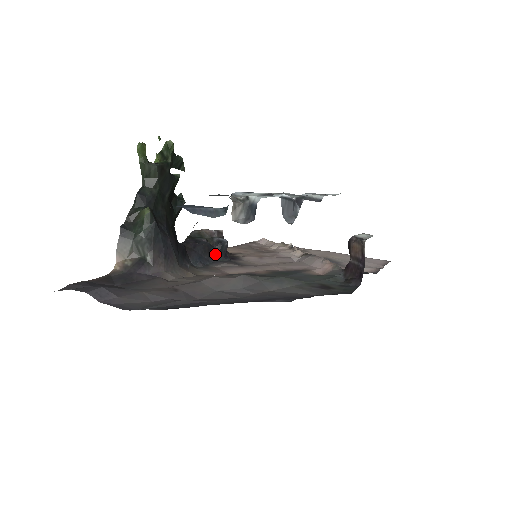
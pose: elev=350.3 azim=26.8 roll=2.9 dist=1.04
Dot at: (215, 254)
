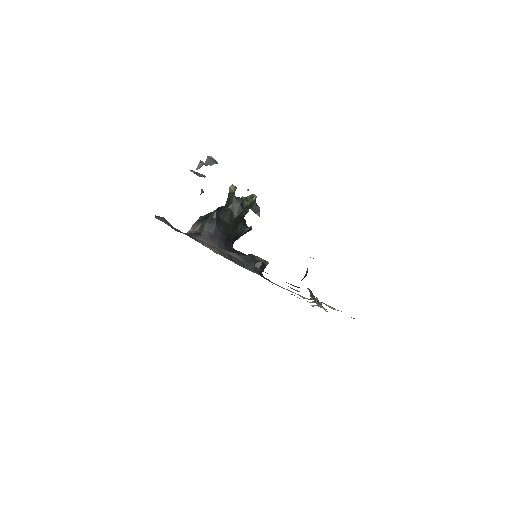
Dot at: occluded
